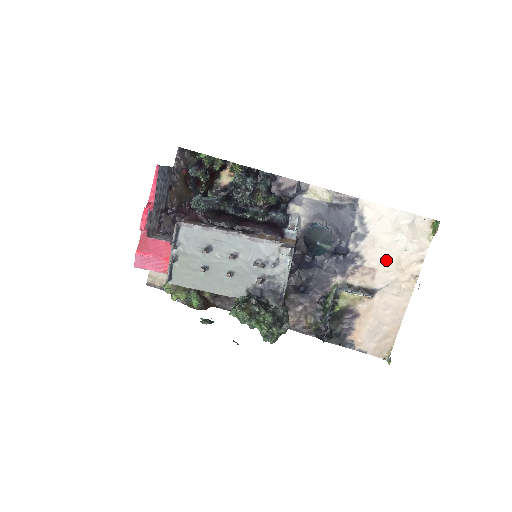
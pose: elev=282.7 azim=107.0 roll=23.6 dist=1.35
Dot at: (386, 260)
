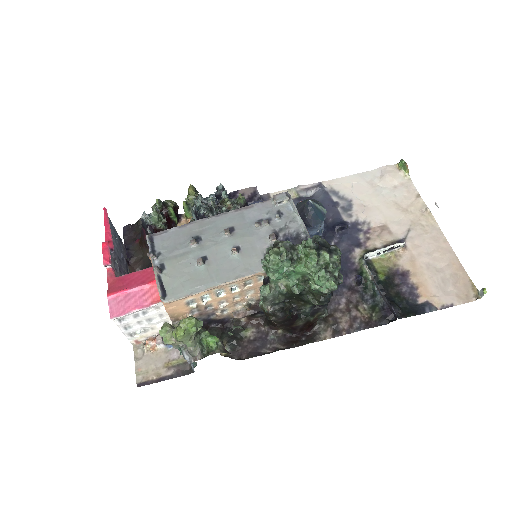
Dot at: (387, 212)
